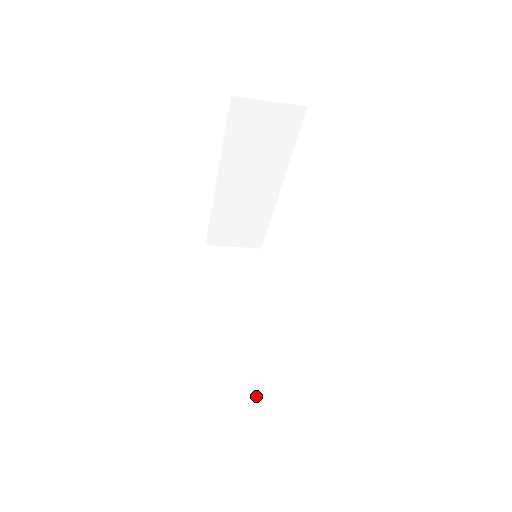
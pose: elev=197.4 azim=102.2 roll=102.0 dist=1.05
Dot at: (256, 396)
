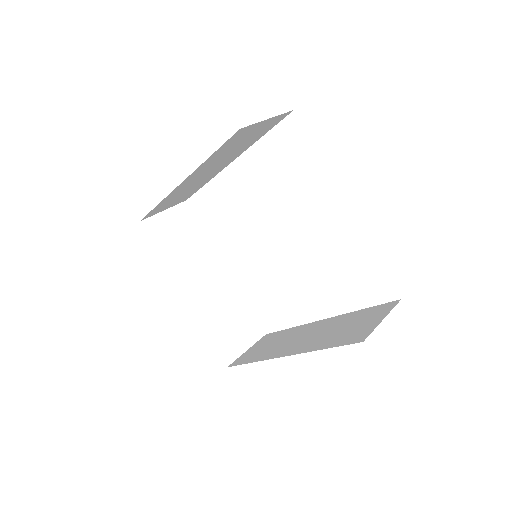
Dot at: (253, 343)
